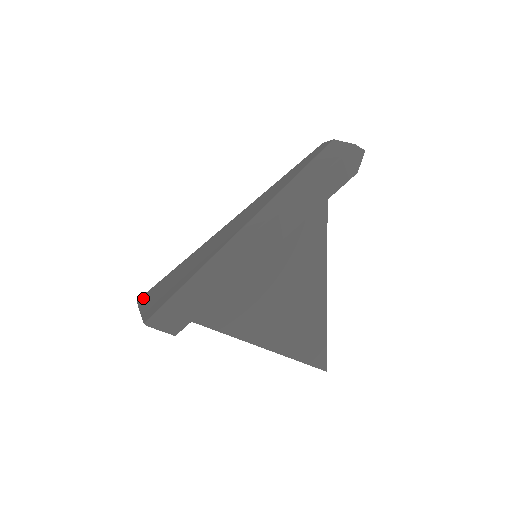
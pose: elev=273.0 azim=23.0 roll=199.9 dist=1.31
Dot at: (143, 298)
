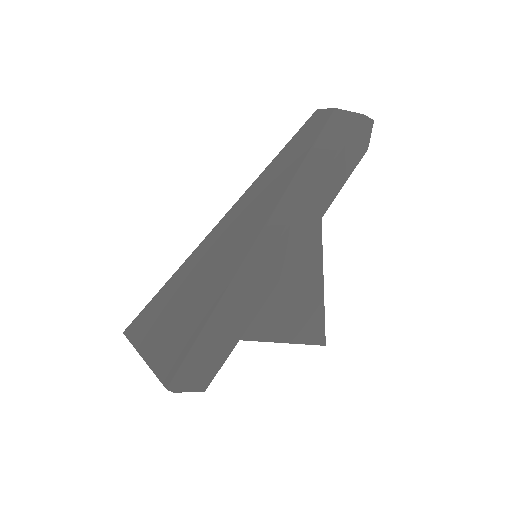
Dot at: (134, 332)
